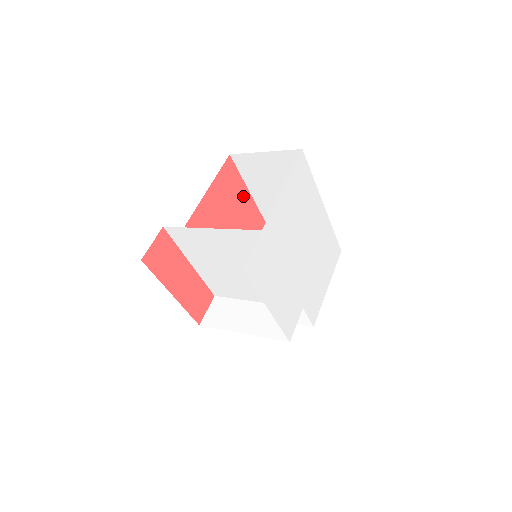
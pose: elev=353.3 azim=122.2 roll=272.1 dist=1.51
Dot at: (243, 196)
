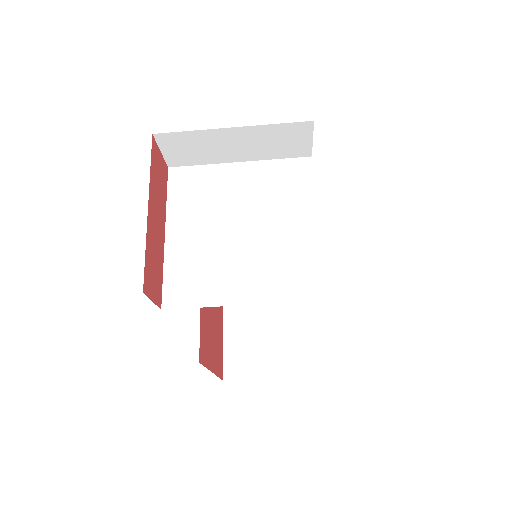
Dot at: occluded
